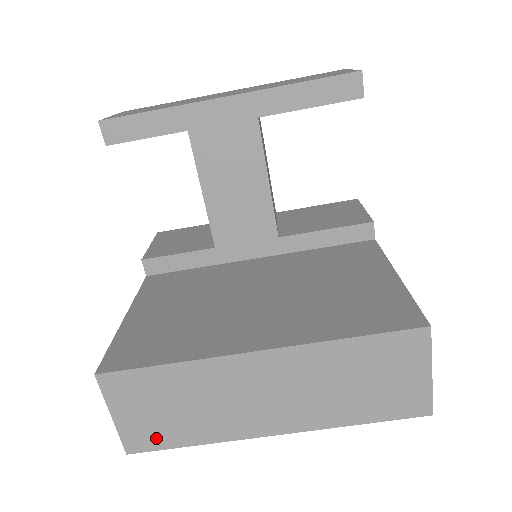
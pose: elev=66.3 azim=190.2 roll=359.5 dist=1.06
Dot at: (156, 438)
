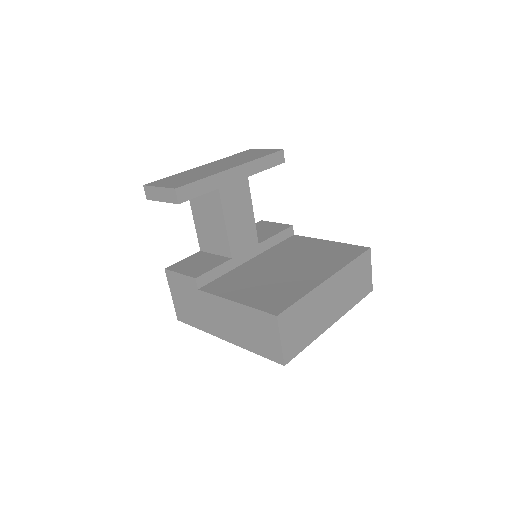
Dot at: (296, 348)
